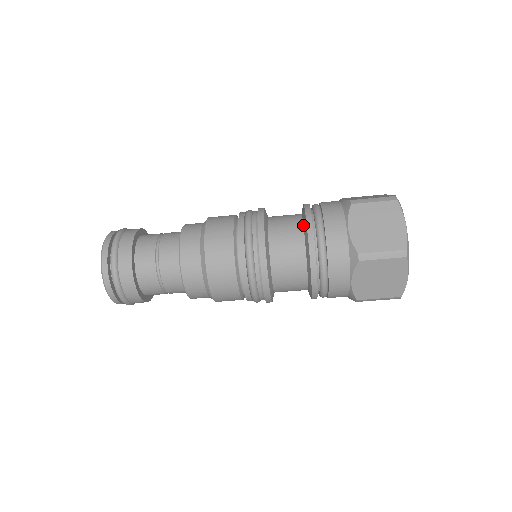
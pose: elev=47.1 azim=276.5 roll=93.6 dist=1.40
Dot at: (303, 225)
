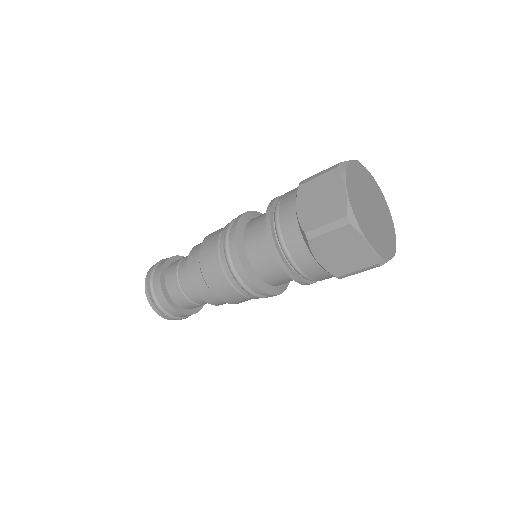
Dot at: occluded
